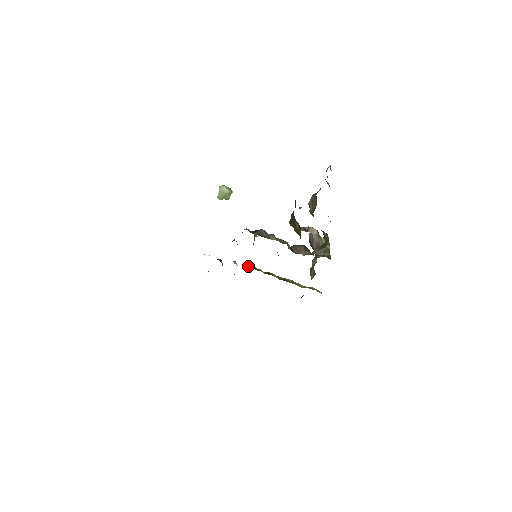
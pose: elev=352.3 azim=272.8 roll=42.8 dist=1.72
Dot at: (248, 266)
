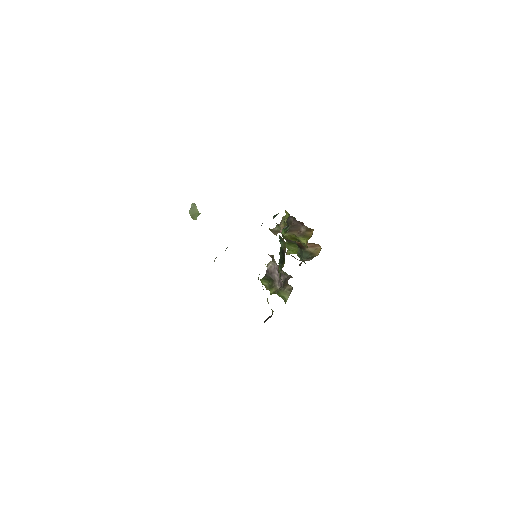
Dot at: occluded
